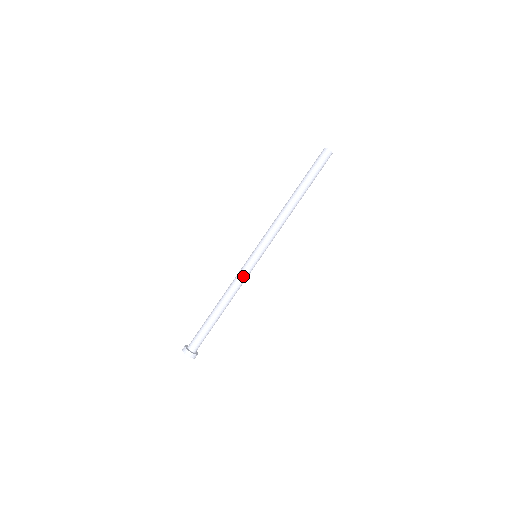
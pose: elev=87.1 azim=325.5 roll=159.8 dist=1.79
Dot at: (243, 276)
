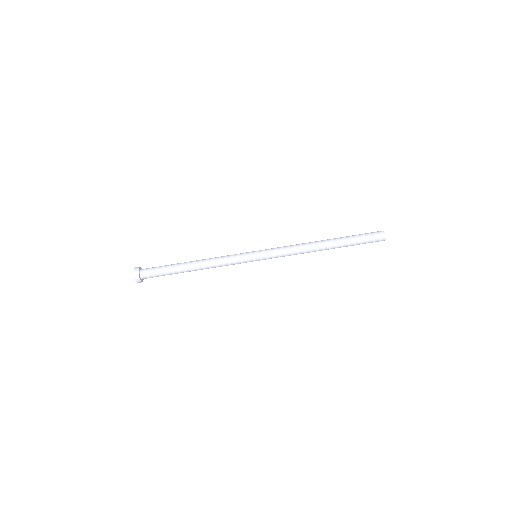
Dot at: (232, 261)
